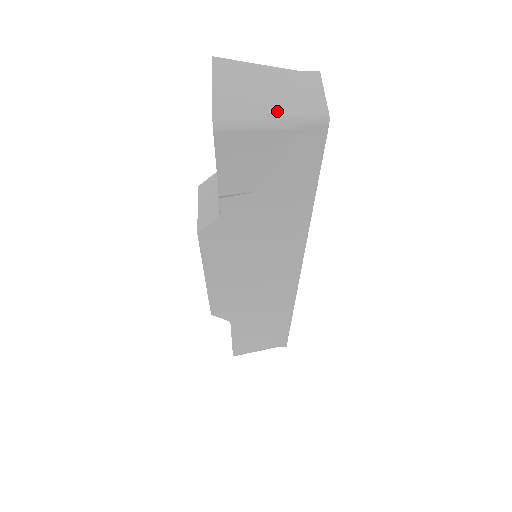
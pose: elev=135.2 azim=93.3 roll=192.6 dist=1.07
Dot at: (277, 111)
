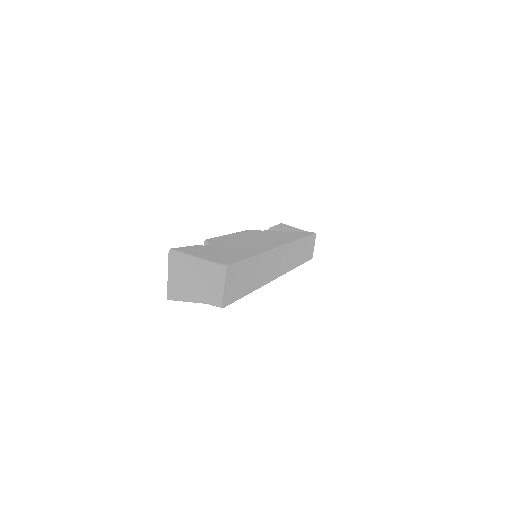
Dot at: (198, 296)
